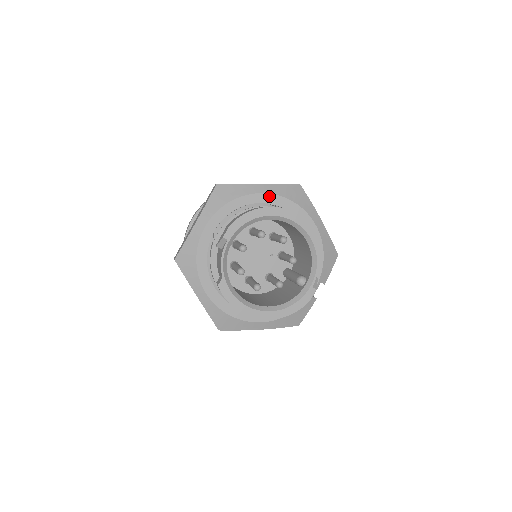
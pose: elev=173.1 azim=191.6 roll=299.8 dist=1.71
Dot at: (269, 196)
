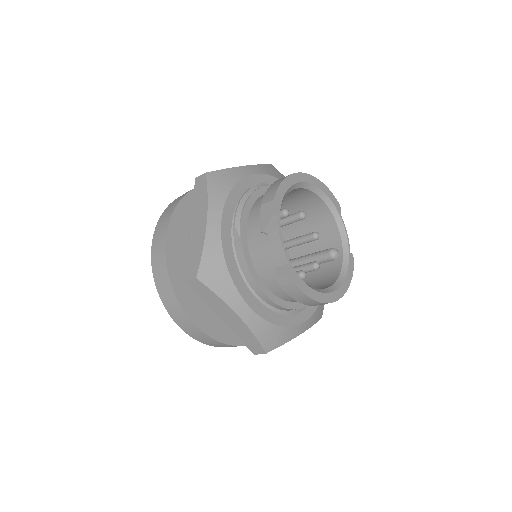
Dot at: (261, 176)
